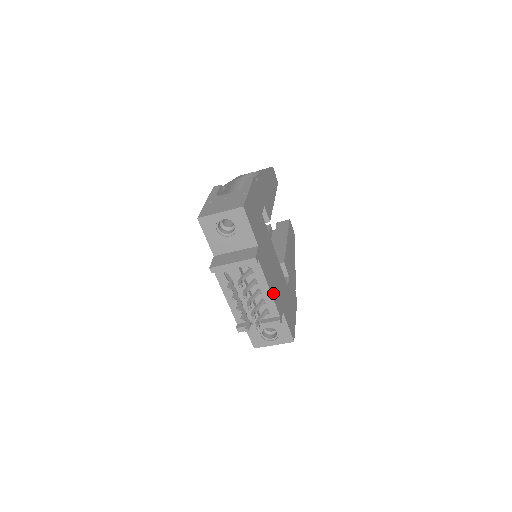
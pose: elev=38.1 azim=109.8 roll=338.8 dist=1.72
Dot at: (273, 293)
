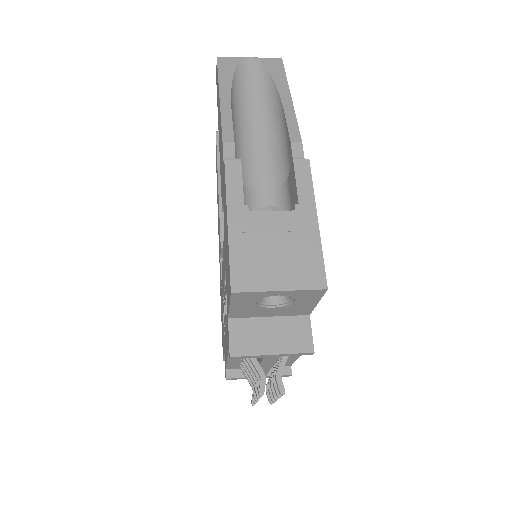
Dot at: occluded
